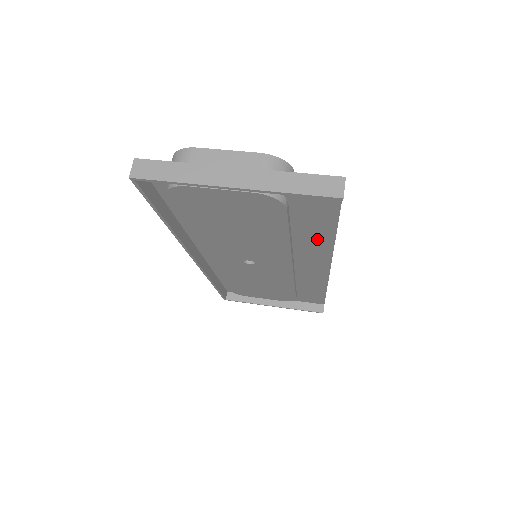
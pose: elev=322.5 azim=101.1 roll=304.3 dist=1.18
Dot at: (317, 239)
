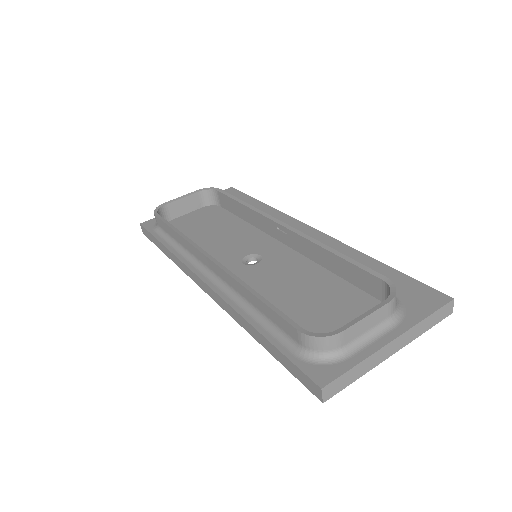
Dot at: occluded
